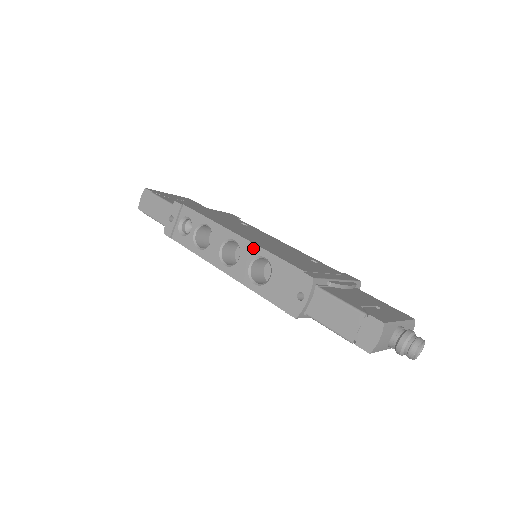
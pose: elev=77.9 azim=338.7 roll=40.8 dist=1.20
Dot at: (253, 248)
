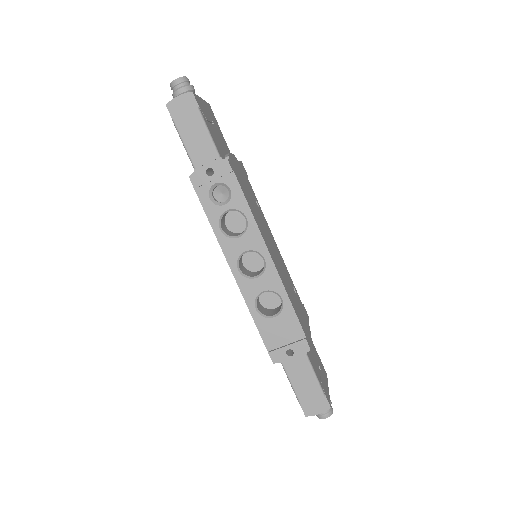
Dot at: (277, 282)
